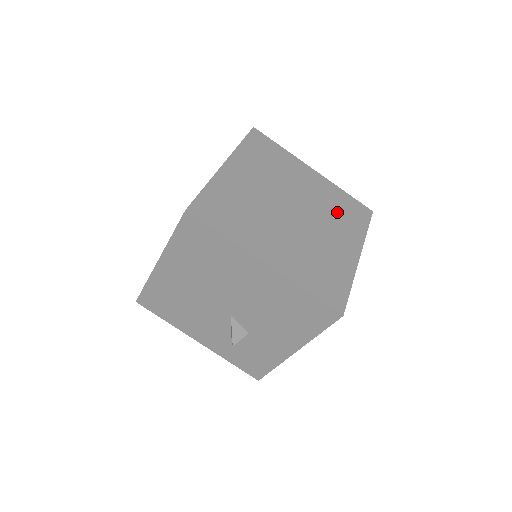
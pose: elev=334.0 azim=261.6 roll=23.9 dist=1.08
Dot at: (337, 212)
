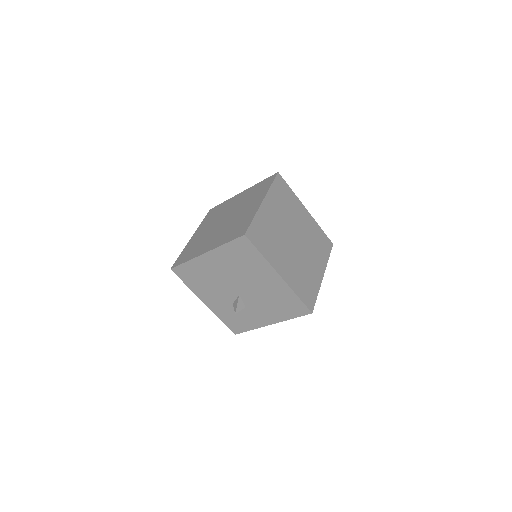
Dot at: (316, 243)
